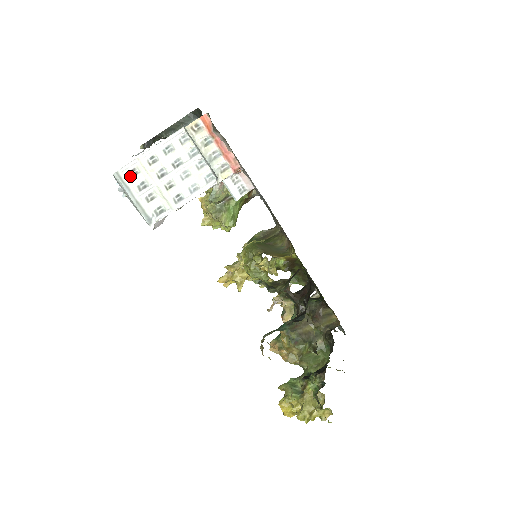
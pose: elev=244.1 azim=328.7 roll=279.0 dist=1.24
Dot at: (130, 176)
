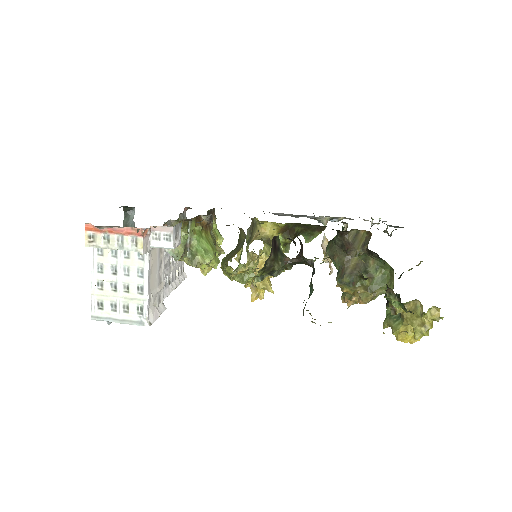
Dot at: (101, 309)
